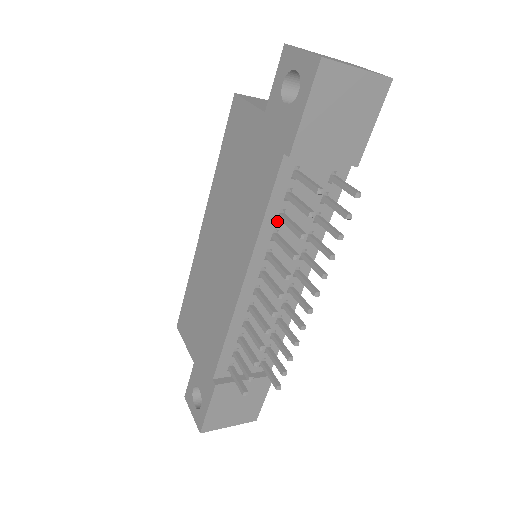
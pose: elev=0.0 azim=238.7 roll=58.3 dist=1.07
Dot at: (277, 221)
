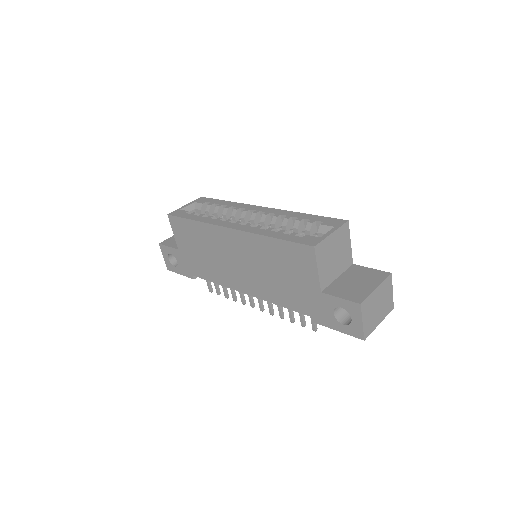
Dot at: occluded
